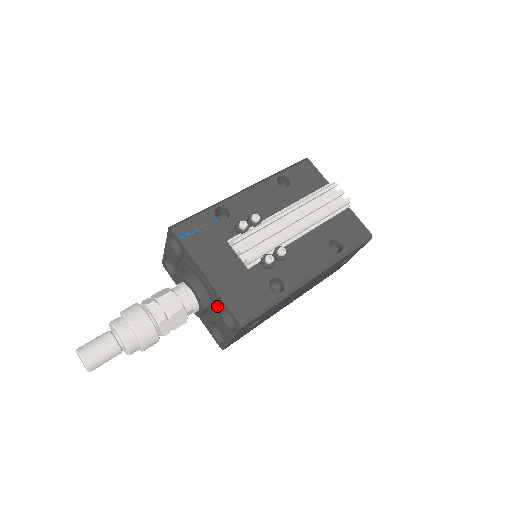
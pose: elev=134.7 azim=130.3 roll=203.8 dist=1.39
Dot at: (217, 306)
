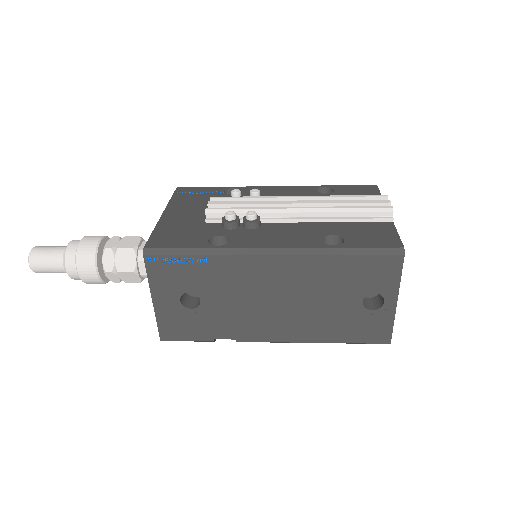
Dot at: occluded
